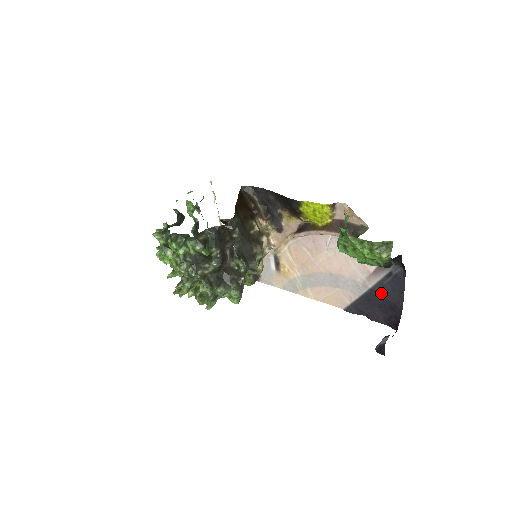
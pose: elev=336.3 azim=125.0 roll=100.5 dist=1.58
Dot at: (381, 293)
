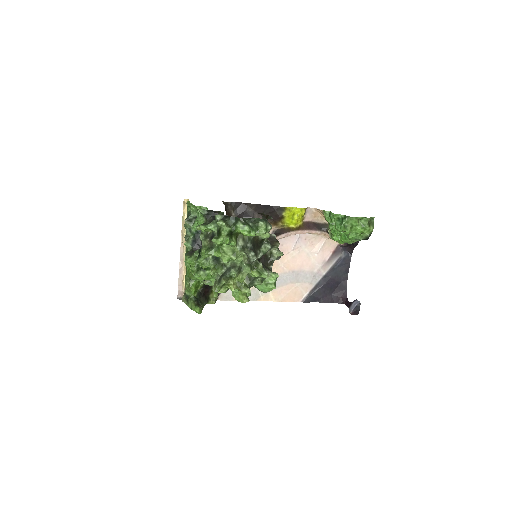
Dot at: (332, 277)
